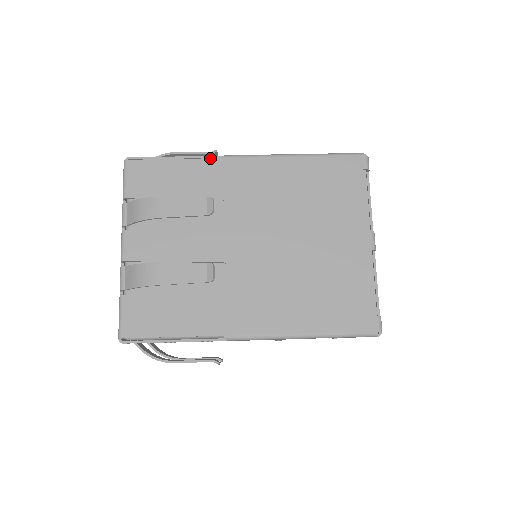
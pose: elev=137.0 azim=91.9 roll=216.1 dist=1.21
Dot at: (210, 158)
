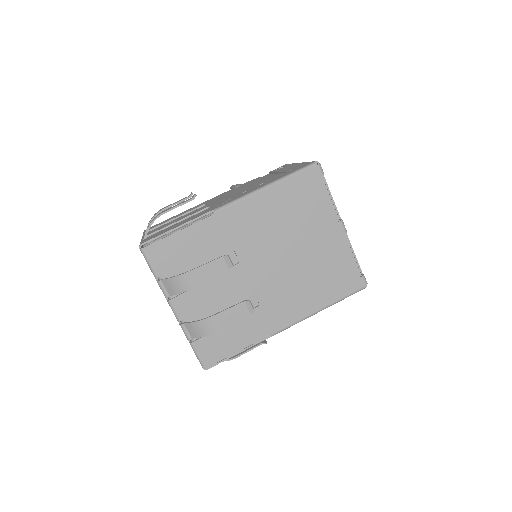
Dot at: (205, 218)
